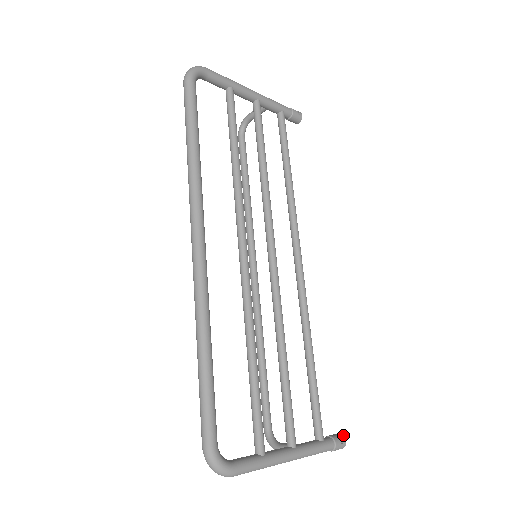
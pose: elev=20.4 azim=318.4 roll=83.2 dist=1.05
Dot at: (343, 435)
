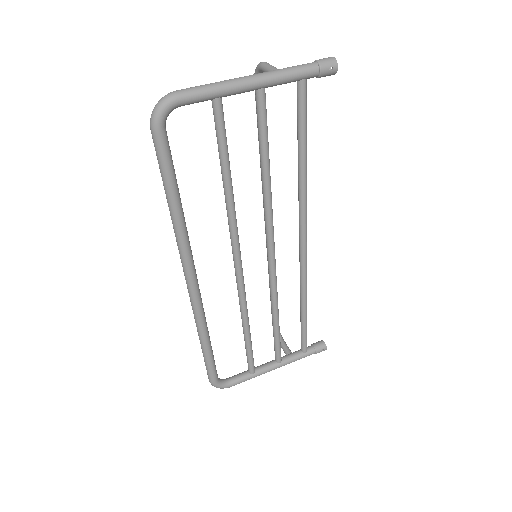
Dot at: occluded
